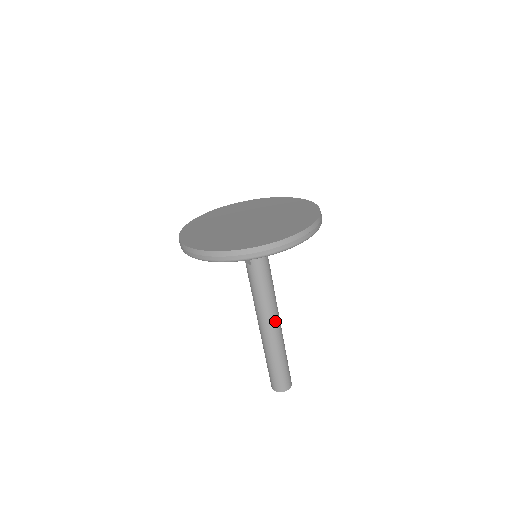
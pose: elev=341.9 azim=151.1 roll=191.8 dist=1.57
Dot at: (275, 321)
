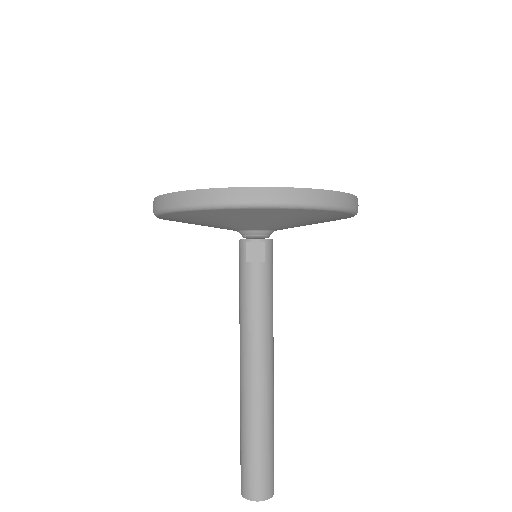
Dot at: (273, 360)
